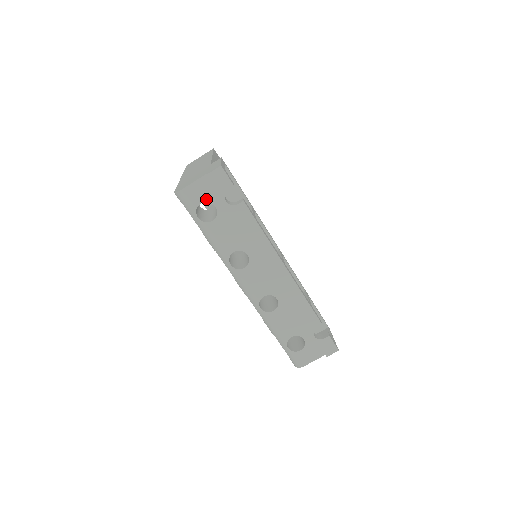
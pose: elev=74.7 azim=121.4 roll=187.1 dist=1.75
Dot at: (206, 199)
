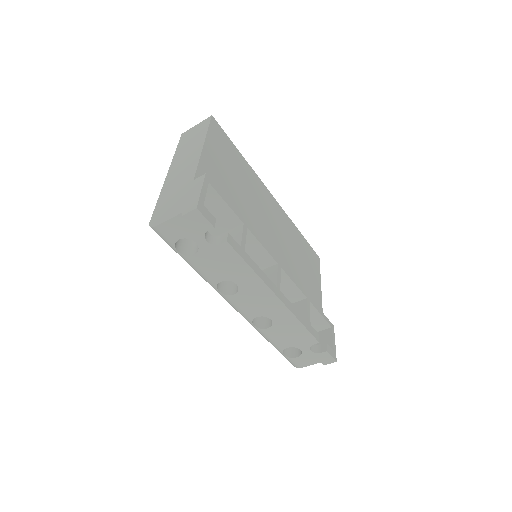
Dot at: (184, 236)
